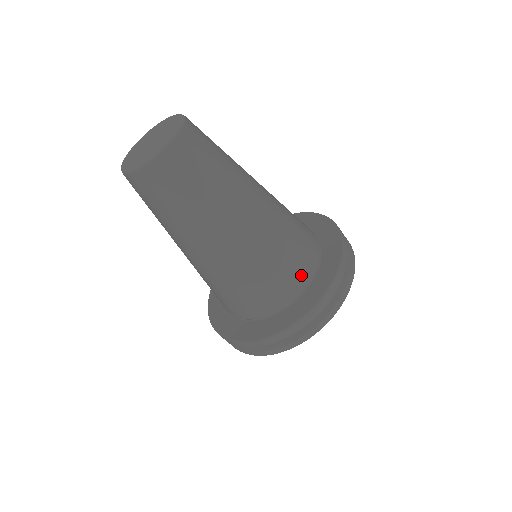
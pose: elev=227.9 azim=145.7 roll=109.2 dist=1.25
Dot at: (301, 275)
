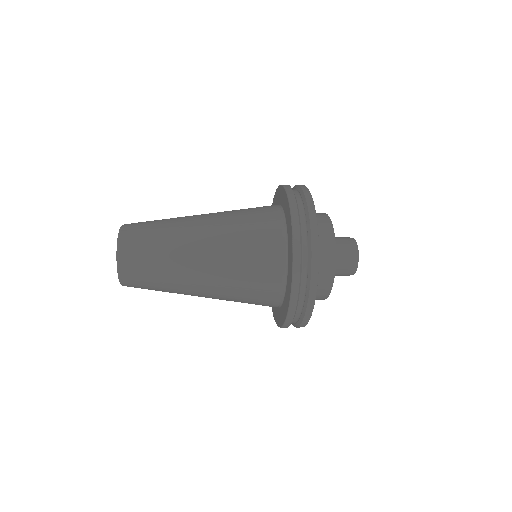
Dot at: (269, 304)
